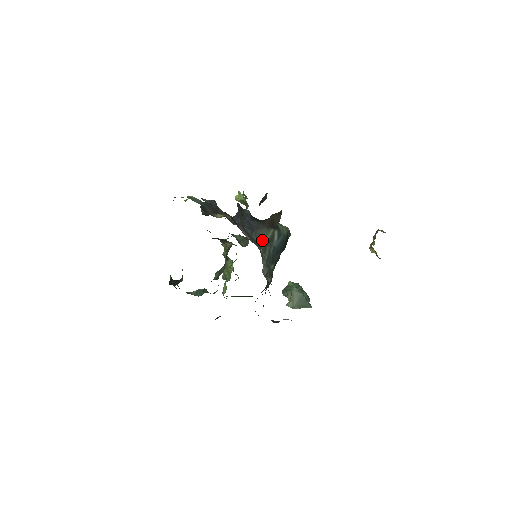
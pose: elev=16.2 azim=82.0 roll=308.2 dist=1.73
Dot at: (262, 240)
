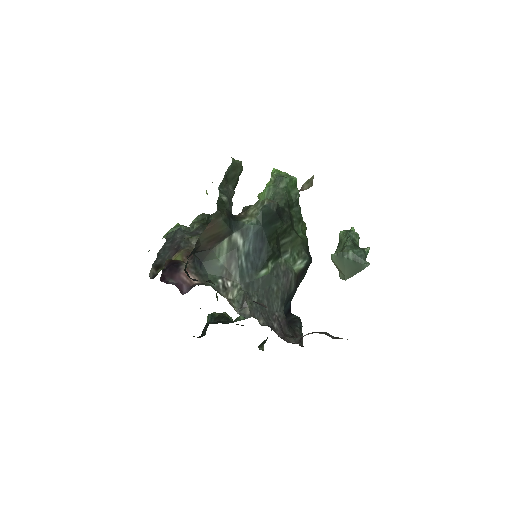
Dot at: (217, 266)
